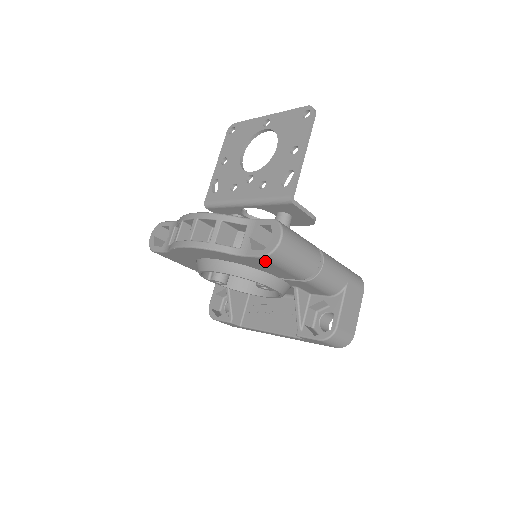
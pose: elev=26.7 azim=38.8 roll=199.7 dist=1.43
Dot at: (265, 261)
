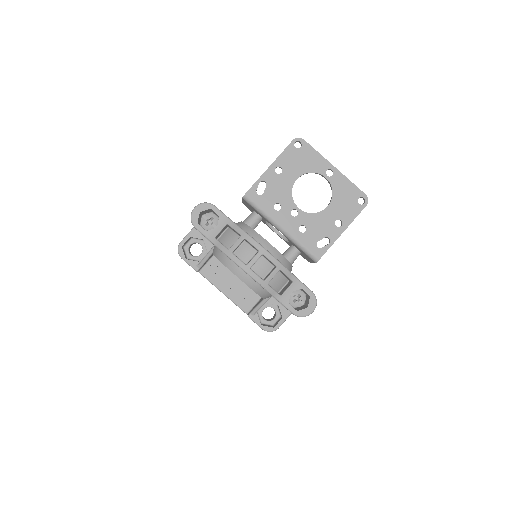
Dot at: occluded
